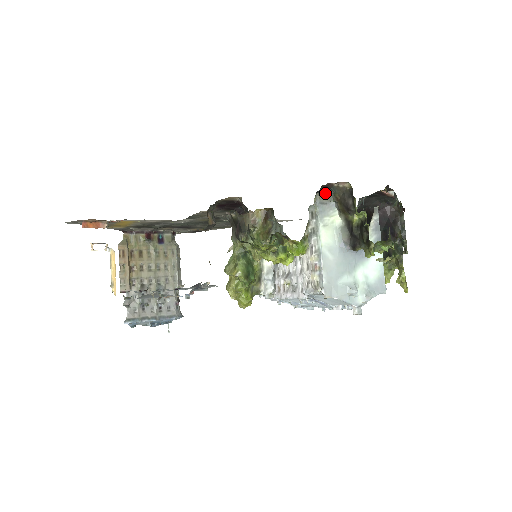
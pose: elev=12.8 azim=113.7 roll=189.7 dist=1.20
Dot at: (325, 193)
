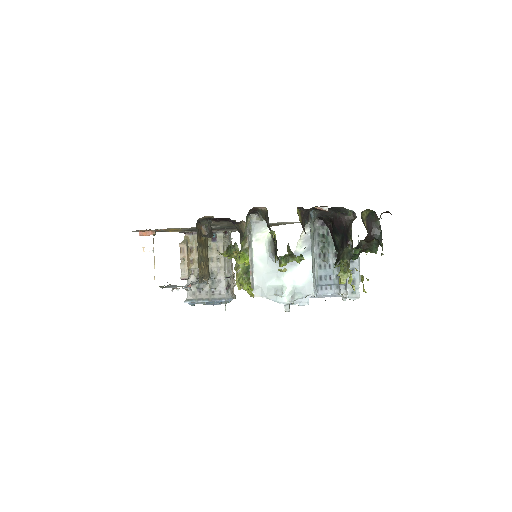
Dot at: (257, 214)
